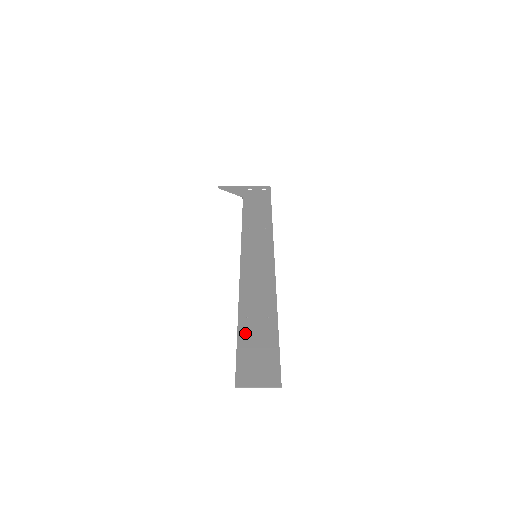
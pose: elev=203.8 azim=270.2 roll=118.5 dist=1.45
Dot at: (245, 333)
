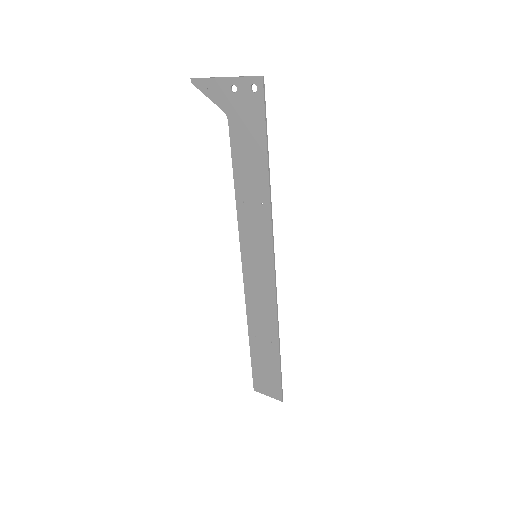
Dot at: (255, 352)
